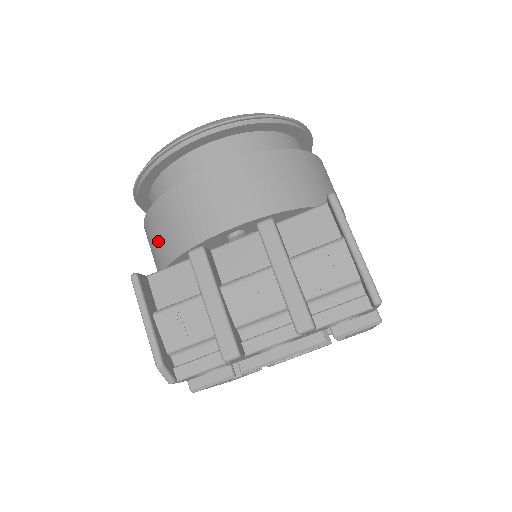
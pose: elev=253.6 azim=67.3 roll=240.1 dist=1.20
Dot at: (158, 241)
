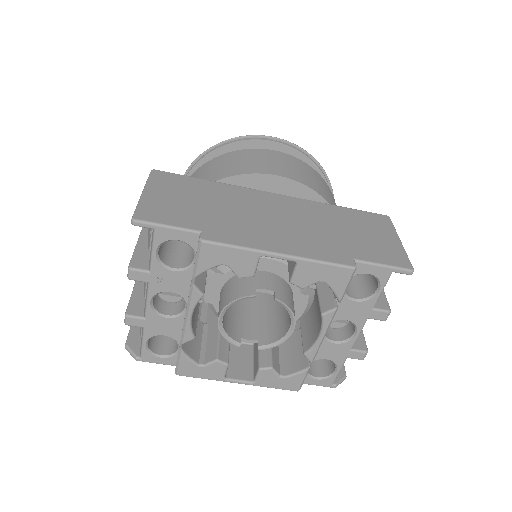
Dot at: occluded
